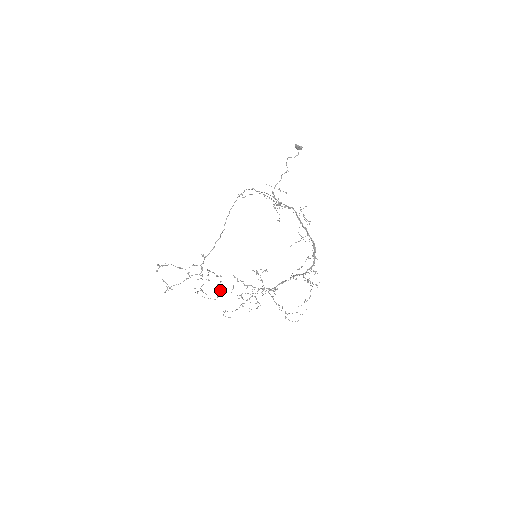
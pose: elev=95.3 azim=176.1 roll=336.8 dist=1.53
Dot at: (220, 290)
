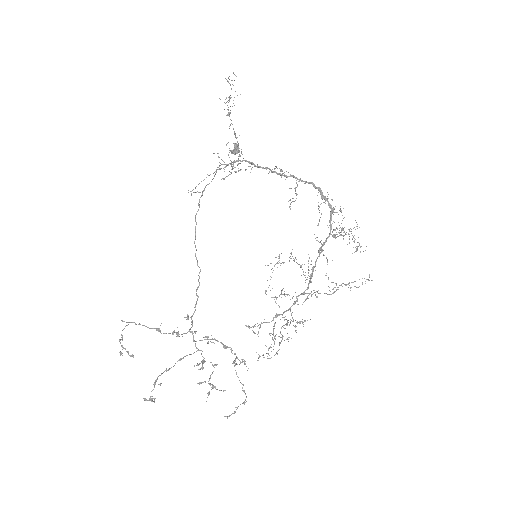
Dot at: occluded
